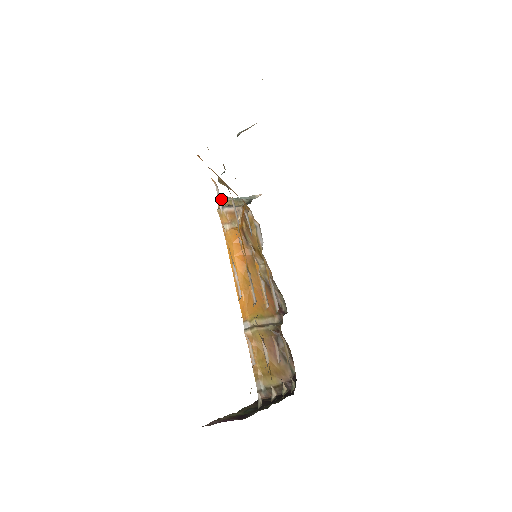
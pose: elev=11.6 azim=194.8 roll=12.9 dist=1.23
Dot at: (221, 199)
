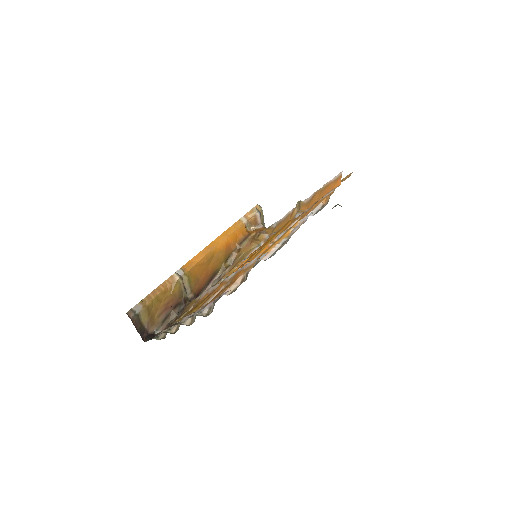
Dot at: (261, 207)
